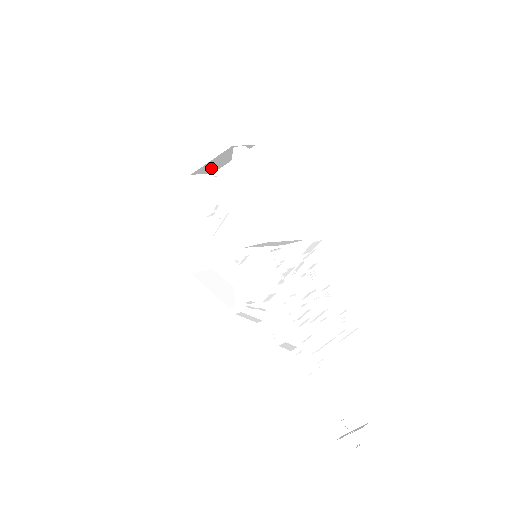
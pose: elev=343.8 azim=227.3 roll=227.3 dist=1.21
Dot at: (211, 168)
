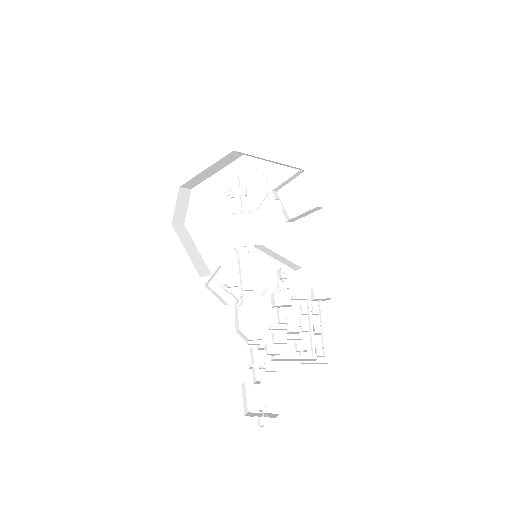
Dot at: (252, 156)
